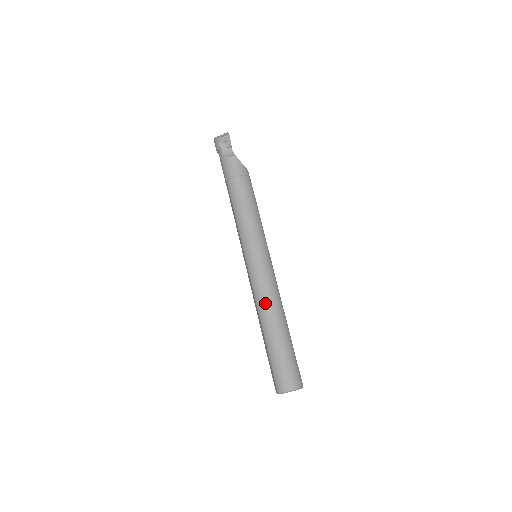
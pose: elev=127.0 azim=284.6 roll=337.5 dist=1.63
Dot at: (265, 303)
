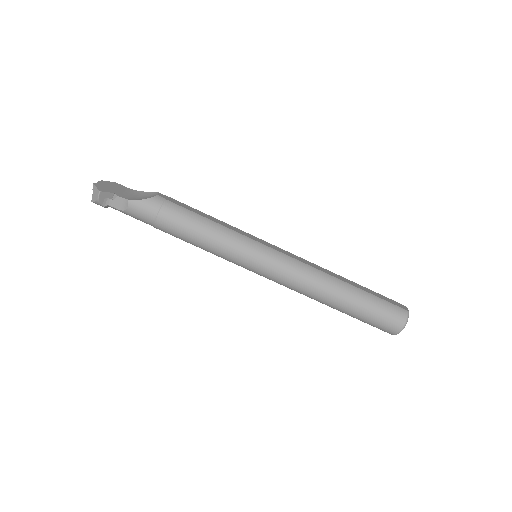
Dot at: (310, 291)
